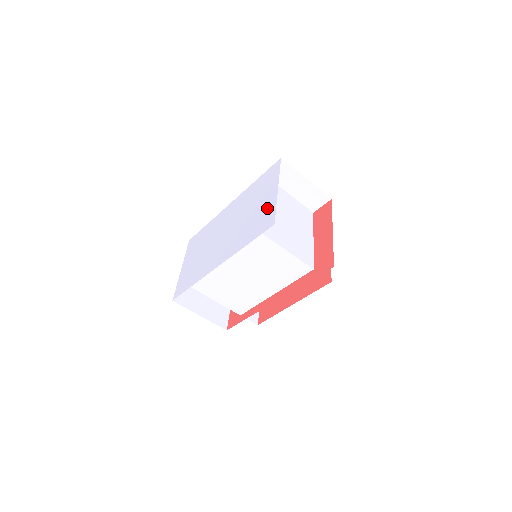
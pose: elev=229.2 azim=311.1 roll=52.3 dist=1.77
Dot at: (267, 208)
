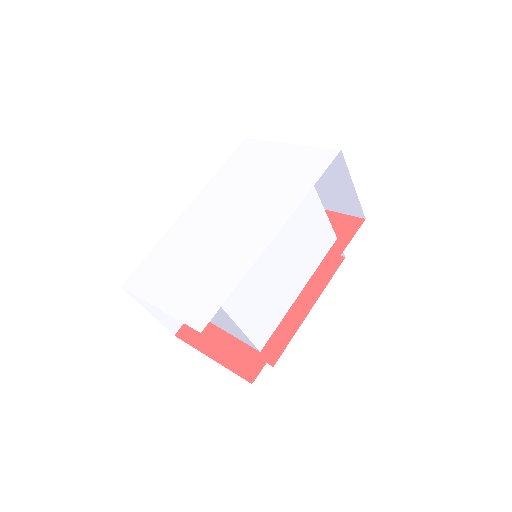
Dot at: (298, 156)
